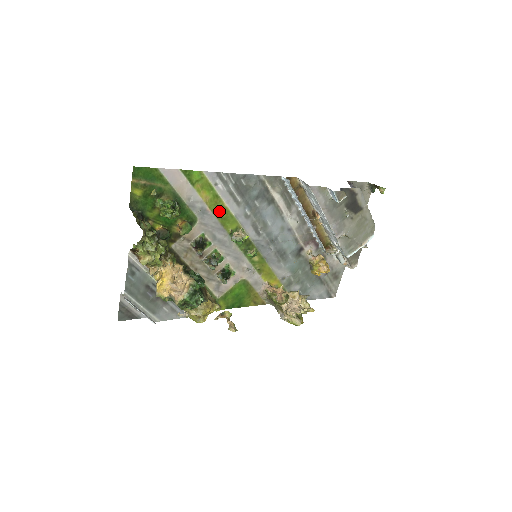
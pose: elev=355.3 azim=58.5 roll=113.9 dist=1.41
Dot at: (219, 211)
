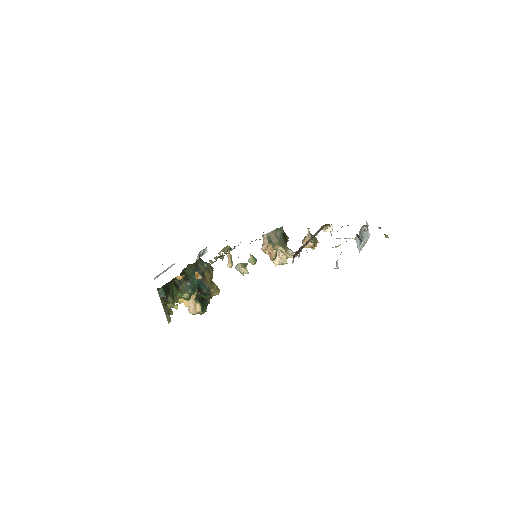
Dot at: occluded
